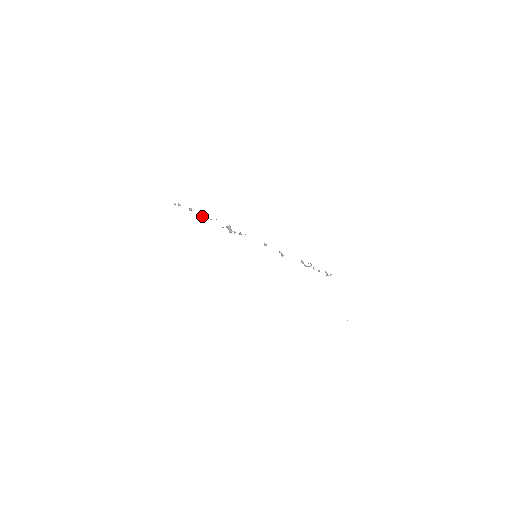
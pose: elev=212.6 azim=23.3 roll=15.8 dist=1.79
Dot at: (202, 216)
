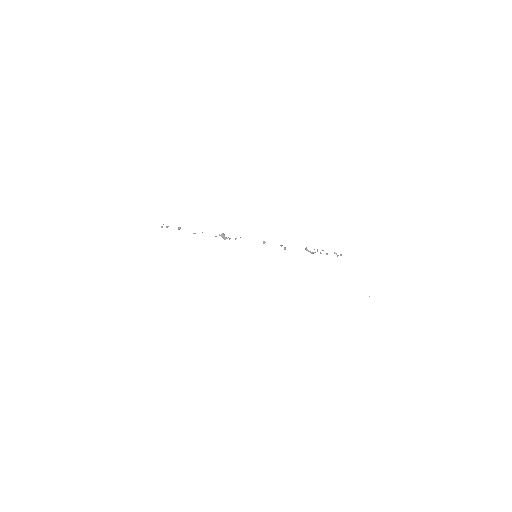
Dot at: occluded
